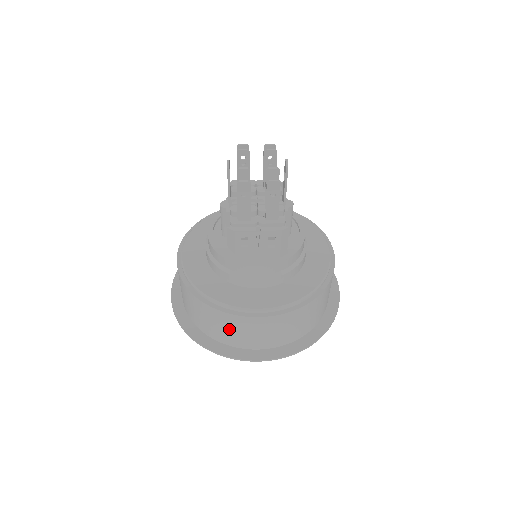
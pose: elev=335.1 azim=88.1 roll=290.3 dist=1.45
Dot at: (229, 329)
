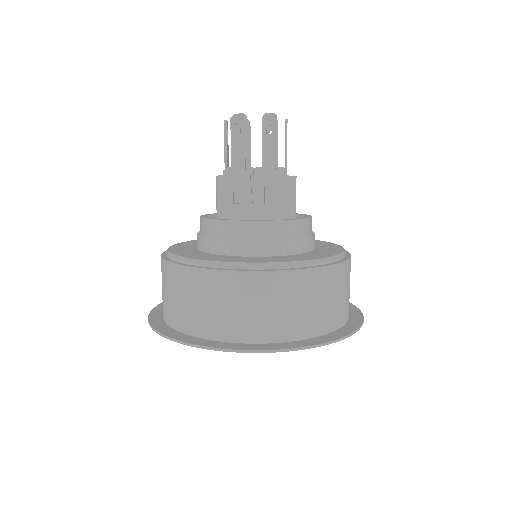
Dot at: (210, 302)
